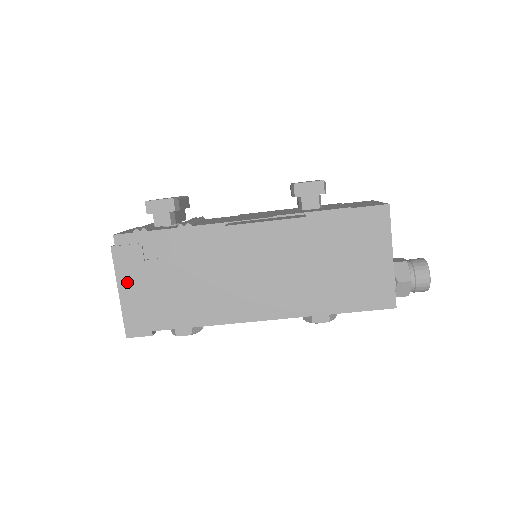
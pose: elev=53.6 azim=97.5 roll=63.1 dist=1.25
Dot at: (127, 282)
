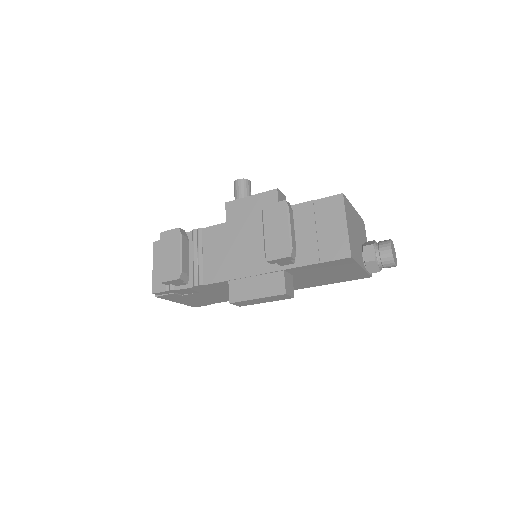
Dot at: (178, 300)
